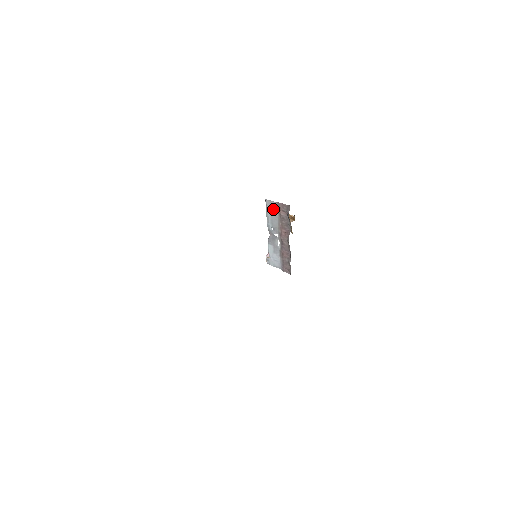
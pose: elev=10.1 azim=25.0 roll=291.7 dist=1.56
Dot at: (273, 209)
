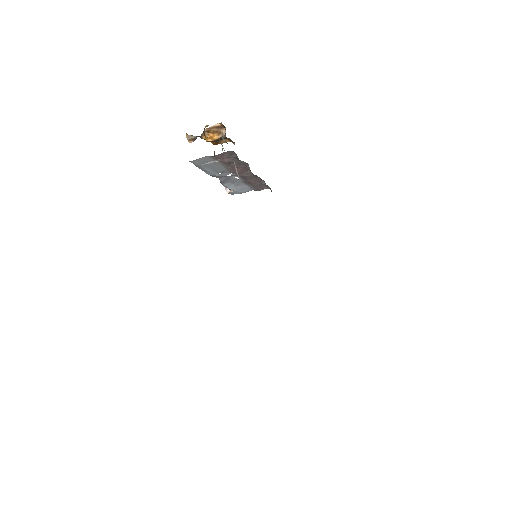
Dot at: (207, 162)
